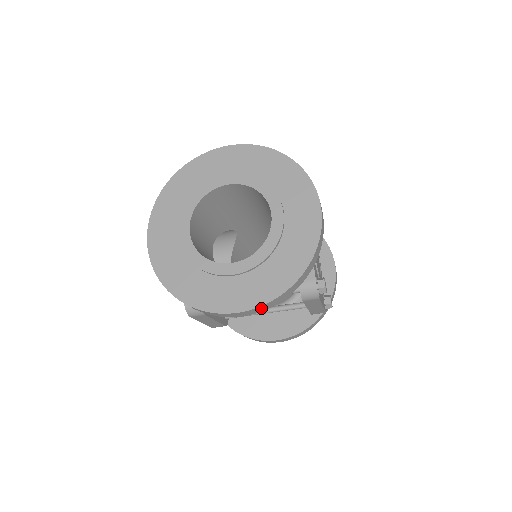
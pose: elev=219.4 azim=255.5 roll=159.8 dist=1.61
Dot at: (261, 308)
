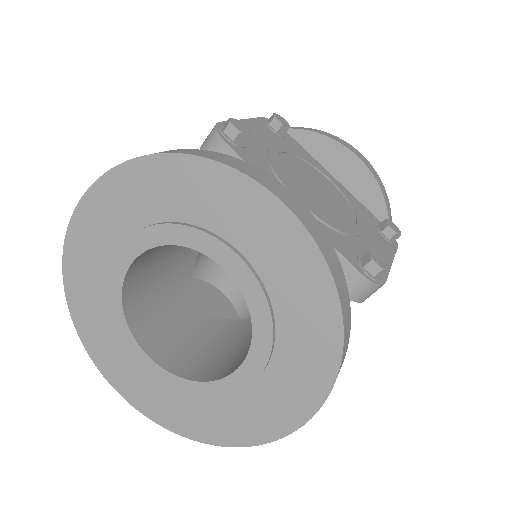
Dot at: occluded
